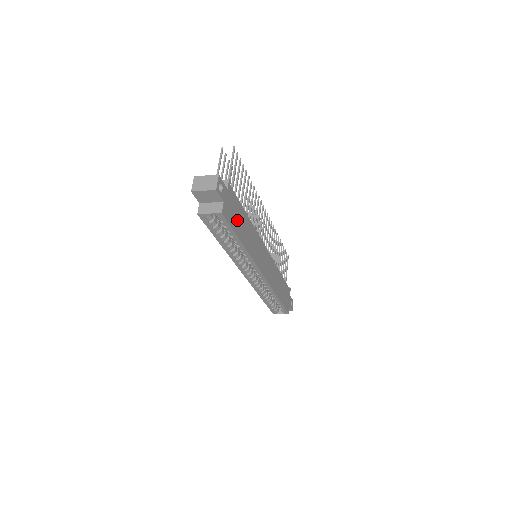
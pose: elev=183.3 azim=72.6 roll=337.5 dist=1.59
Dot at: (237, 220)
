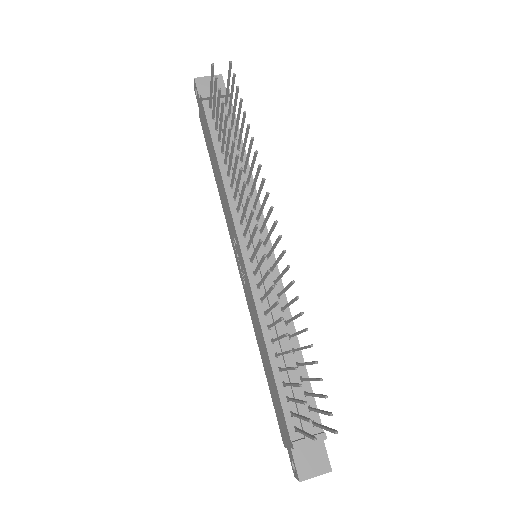
Dot at: occluded
